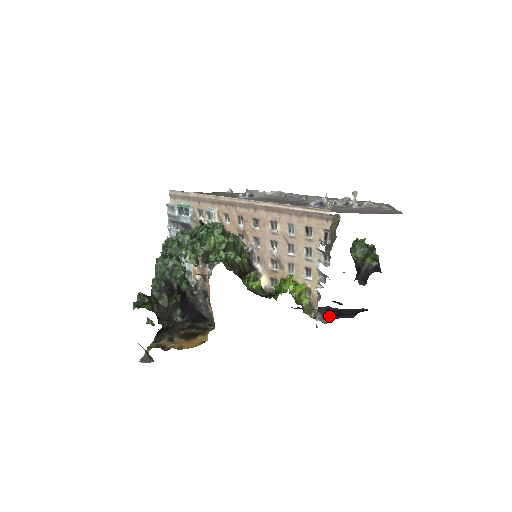
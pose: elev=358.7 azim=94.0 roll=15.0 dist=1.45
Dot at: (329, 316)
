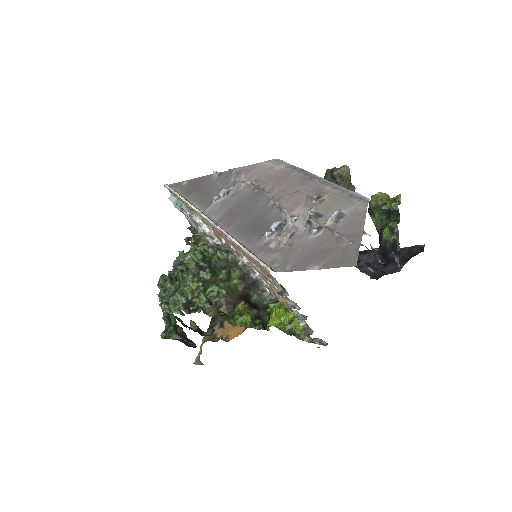
Dot at: occluded
